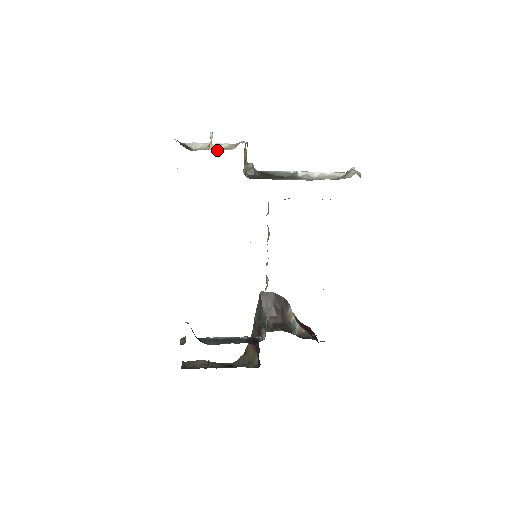
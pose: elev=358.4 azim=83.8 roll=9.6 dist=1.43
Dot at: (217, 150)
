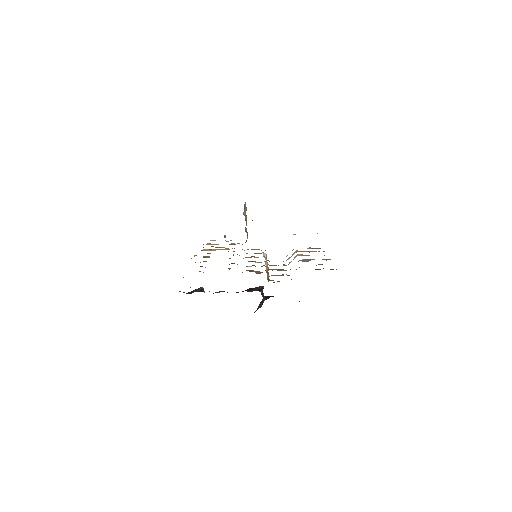
Dot at: (228, 241)
